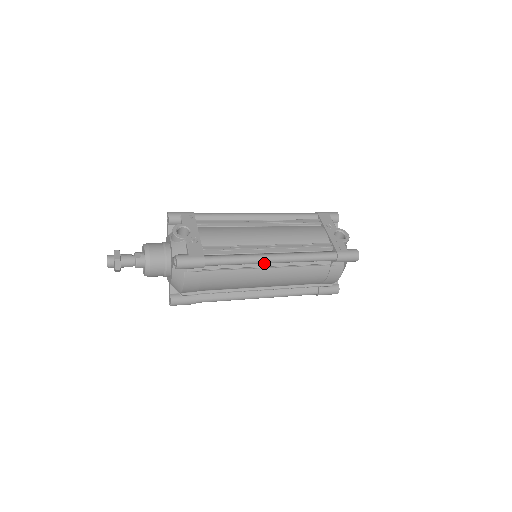
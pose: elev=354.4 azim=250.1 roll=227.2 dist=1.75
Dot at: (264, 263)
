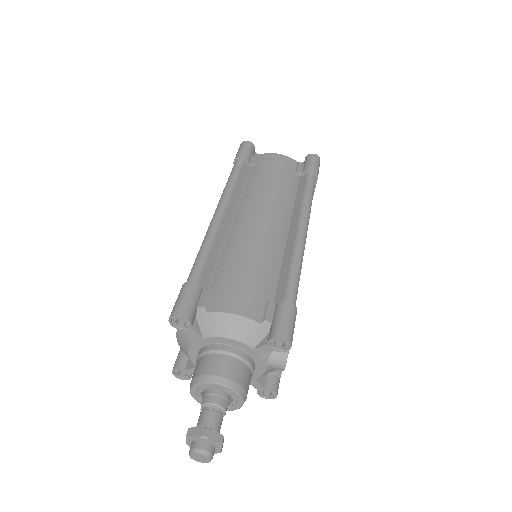
Dot at: occluded
